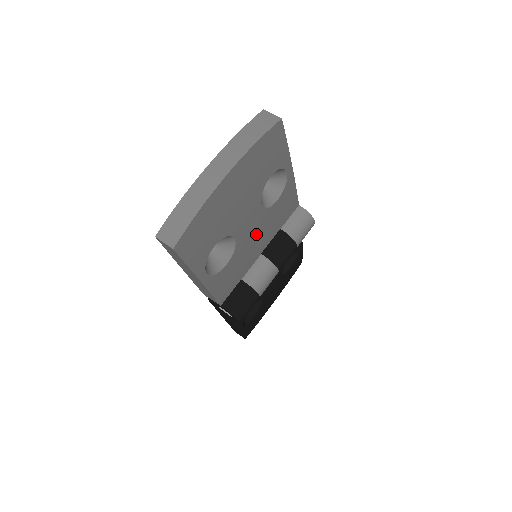
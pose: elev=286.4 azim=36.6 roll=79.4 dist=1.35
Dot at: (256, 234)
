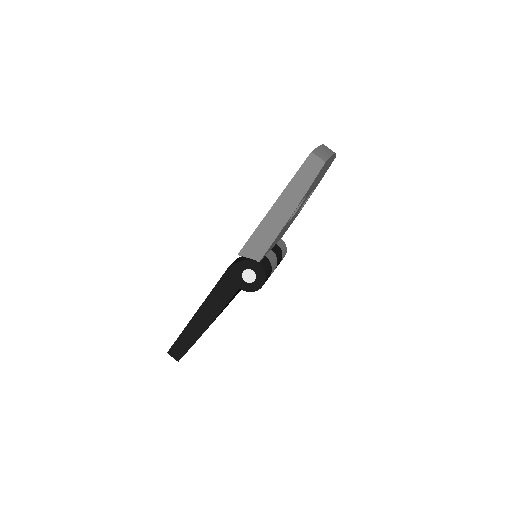
Dot at: occluded
